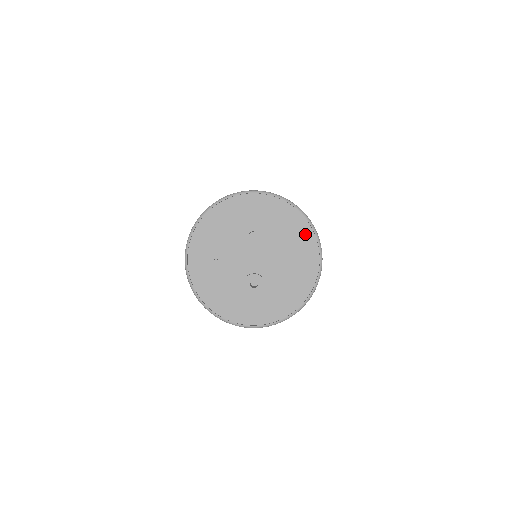
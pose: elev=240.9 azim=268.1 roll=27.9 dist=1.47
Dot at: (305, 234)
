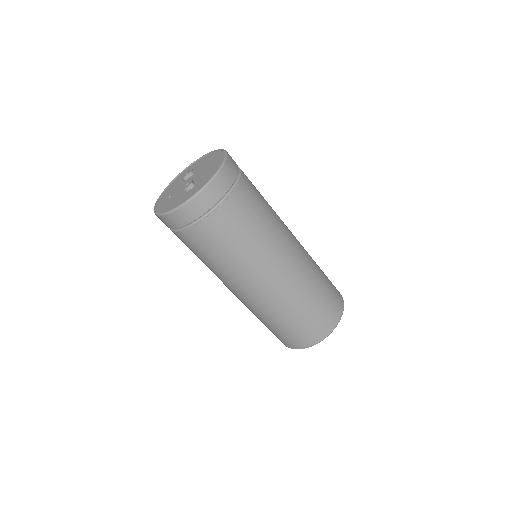
Dot at: (216, 154)
